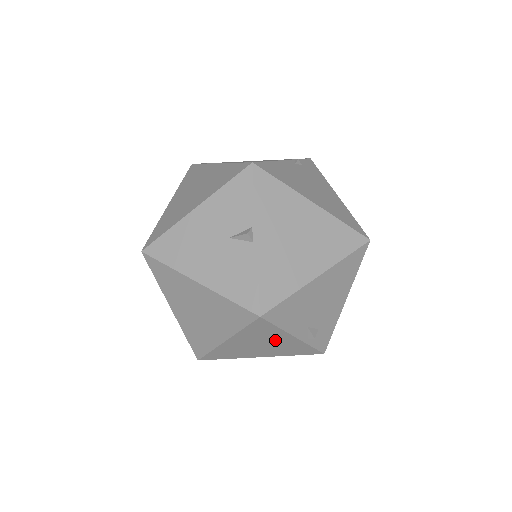
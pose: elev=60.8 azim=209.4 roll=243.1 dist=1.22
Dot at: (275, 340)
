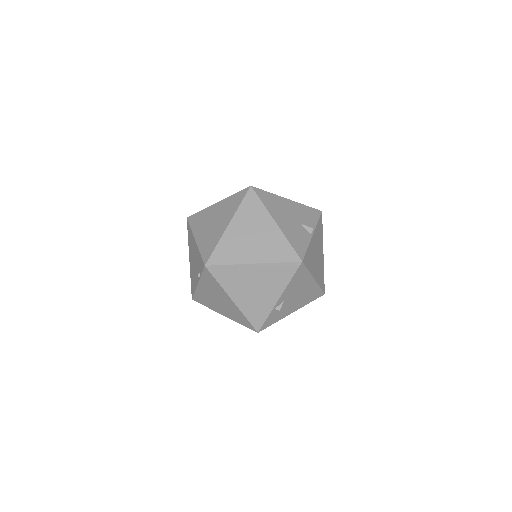
Dot at: (269, 290)
